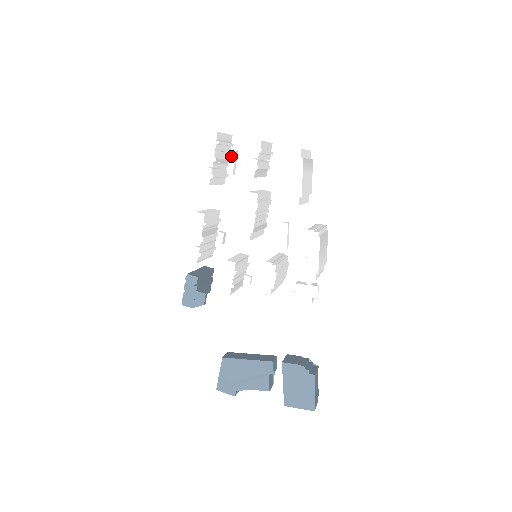
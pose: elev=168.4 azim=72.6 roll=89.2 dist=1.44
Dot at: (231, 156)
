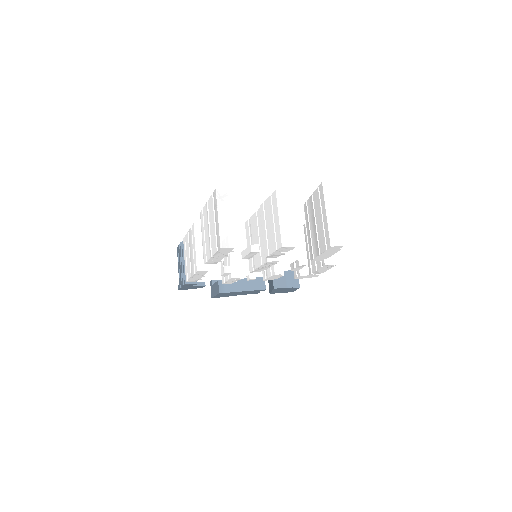
Dot at: (251, 254)
